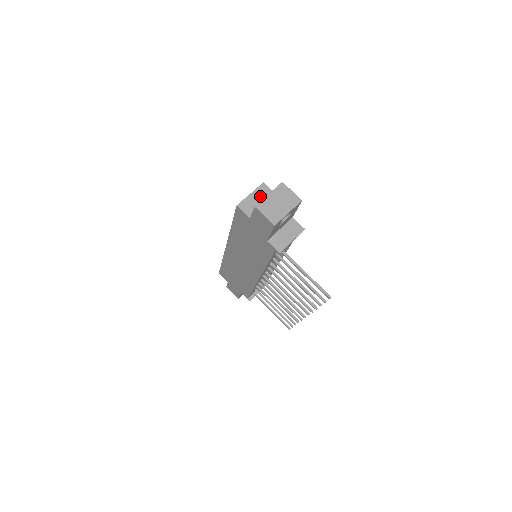
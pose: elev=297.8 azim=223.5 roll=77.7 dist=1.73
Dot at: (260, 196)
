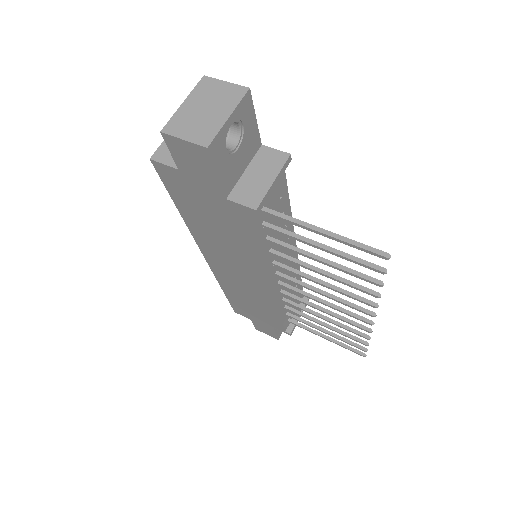
Dot at: occluded
